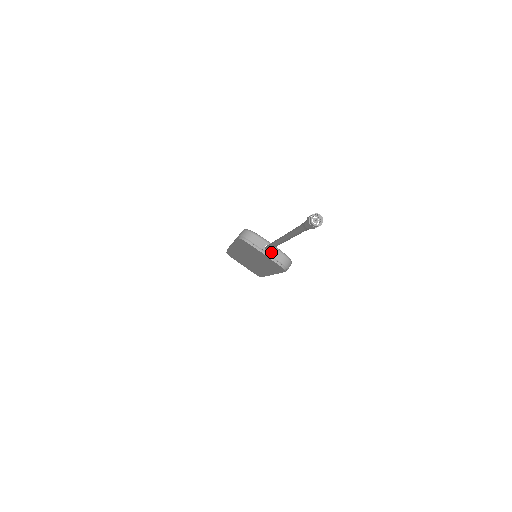
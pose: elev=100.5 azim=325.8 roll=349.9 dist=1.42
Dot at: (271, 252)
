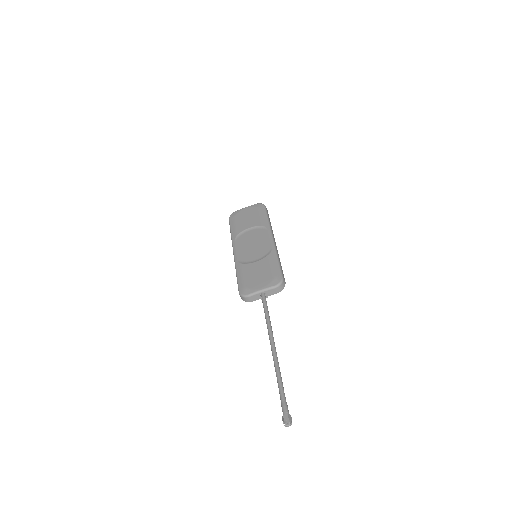
Dot at: (267, 294)
